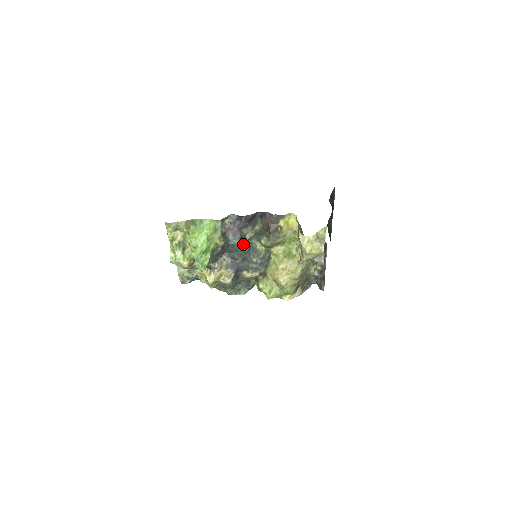
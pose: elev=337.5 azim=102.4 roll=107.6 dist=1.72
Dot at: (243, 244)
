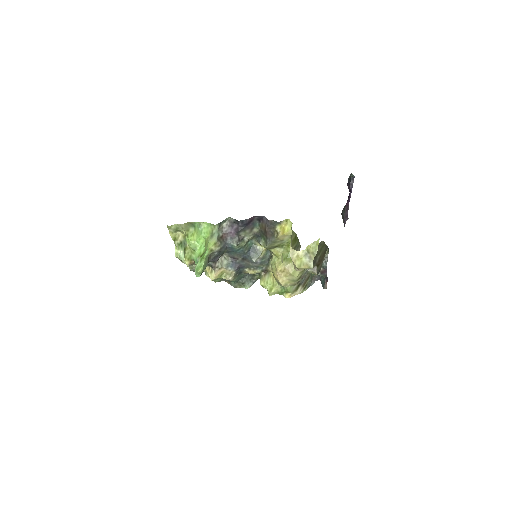
Dot at: (241, 246)
